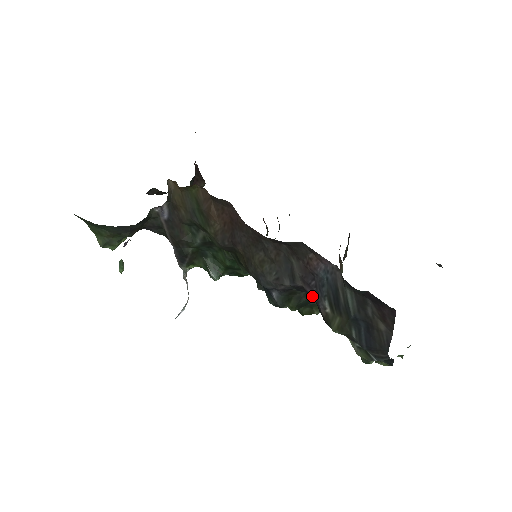
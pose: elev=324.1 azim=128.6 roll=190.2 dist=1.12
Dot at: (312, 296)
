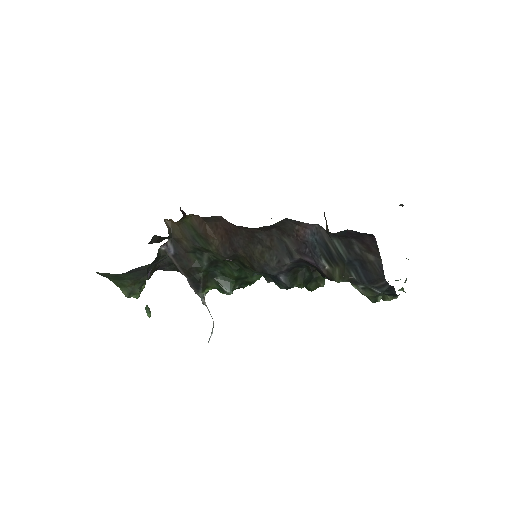
Dot at: (311, 263)
